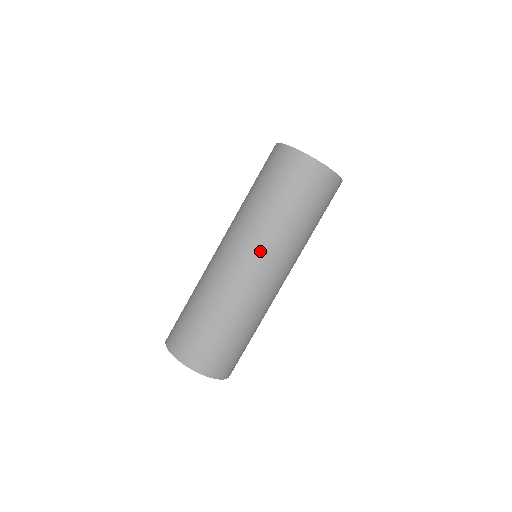
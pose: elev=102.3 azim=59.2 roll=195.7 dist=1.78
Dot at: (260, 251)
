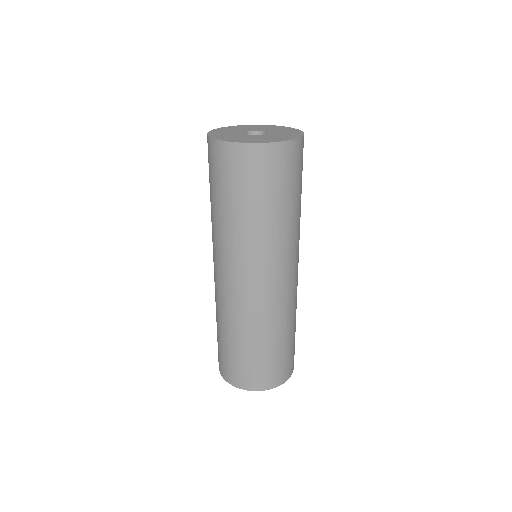
Dot at: (262, 266)
